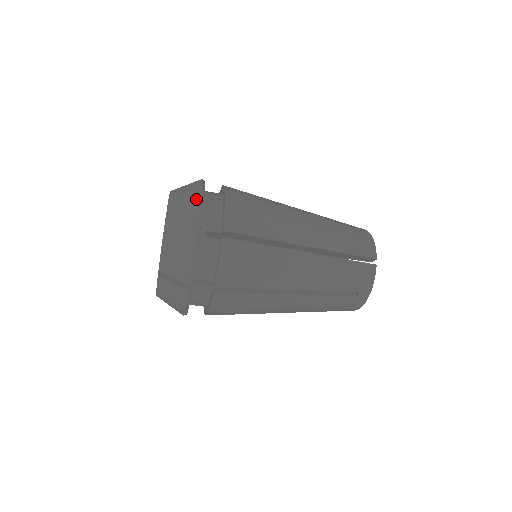
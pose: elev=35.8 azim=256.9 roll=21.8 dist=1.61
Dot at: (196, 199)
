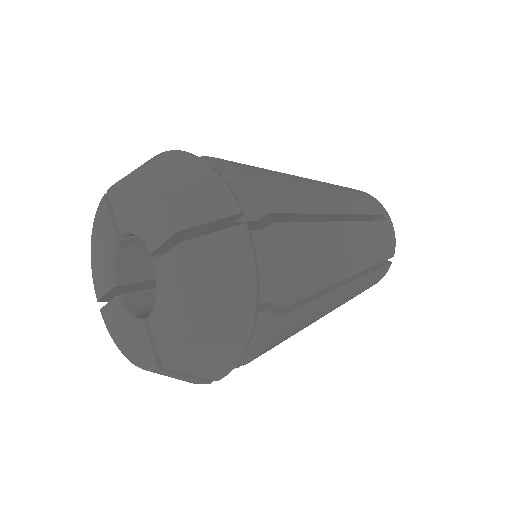
Dot at: (245, 262)
